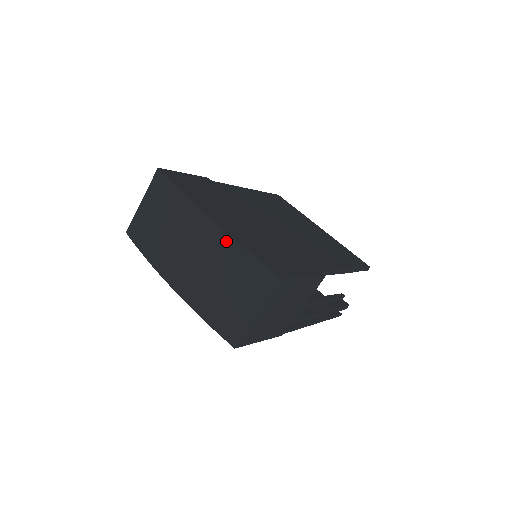
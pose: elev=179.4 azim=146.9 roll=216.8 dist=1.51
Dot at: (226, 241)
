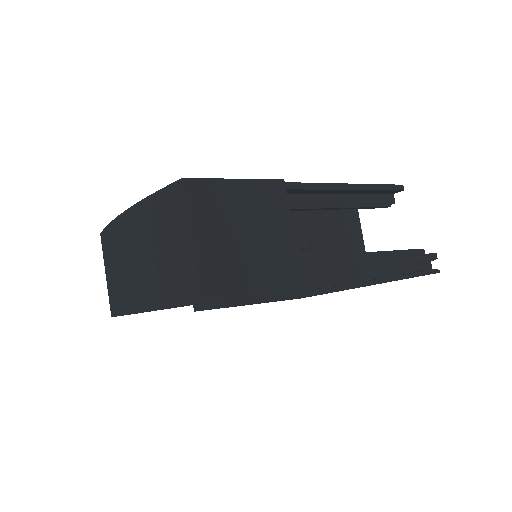
Dot at: (138, 210)
